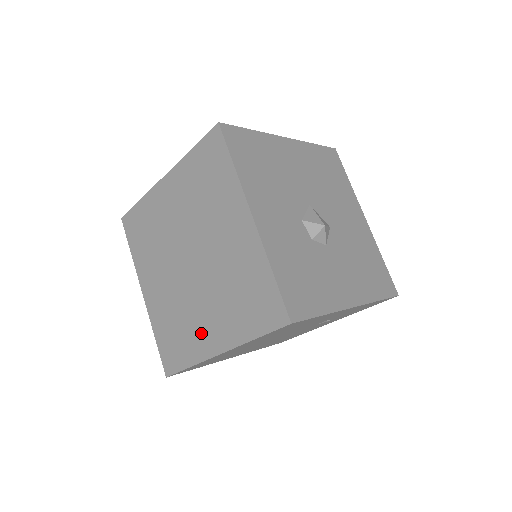
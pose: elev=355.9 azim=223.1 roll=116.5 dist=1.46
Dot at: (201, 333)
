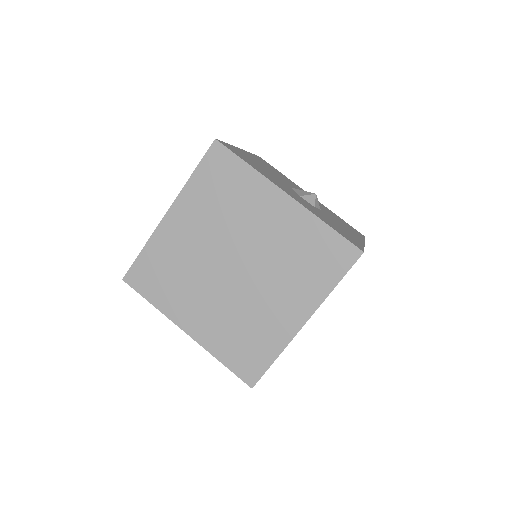
Dot at: (276, 320)
